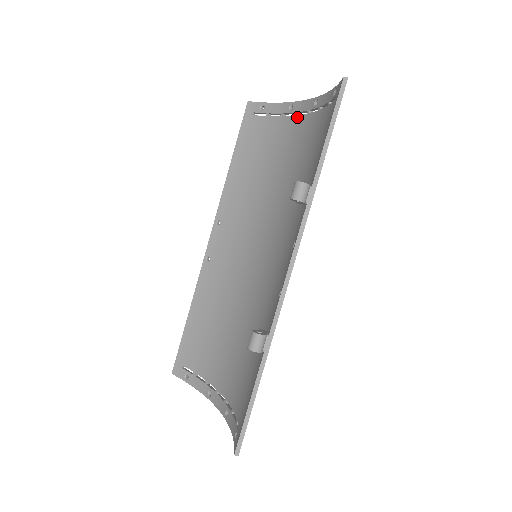
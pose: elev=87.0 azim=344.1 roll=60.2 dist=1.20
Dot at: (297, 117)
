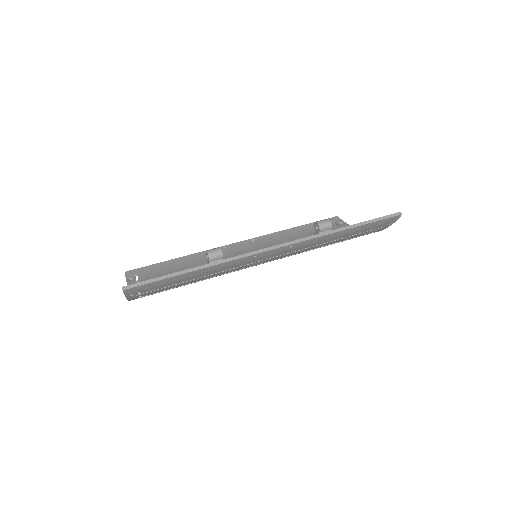
Dot at: occluded
